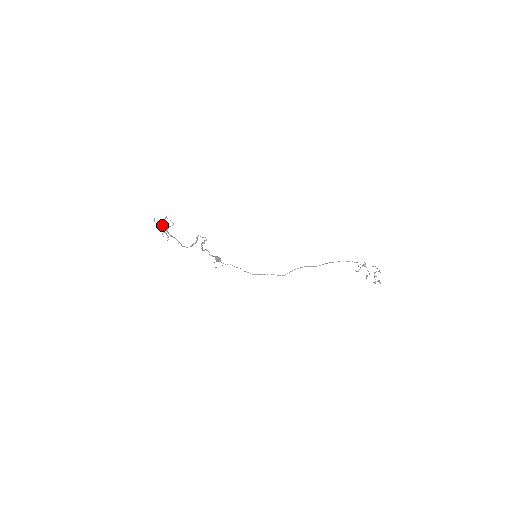
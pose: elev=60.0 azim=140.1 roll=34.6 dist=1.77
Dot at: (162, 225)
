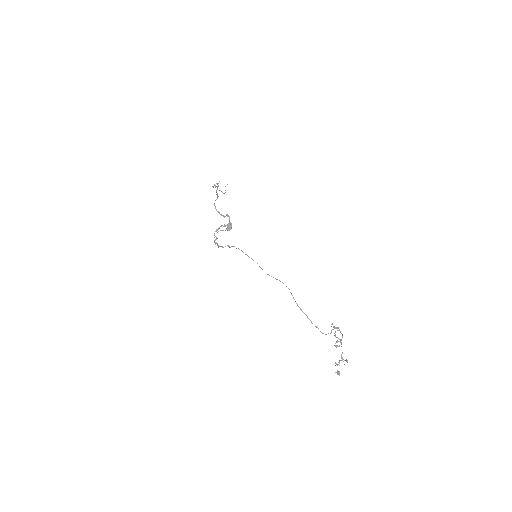
Dot at: (218, 186)
